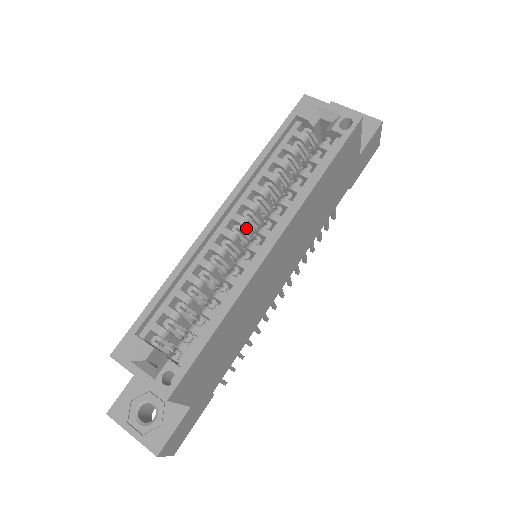
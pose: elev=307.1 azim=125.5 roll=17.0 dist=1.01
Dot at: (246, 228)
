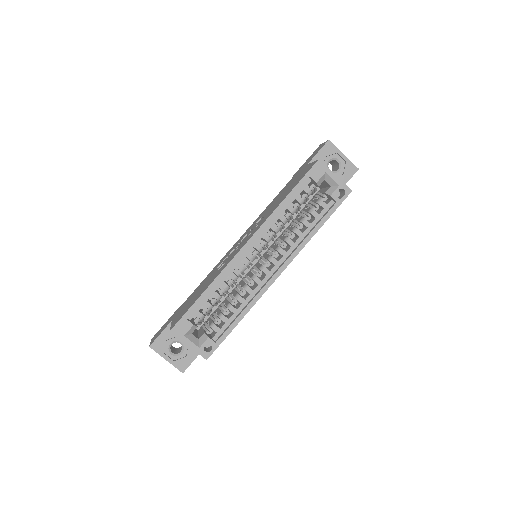
Dot at: (260, 252)
